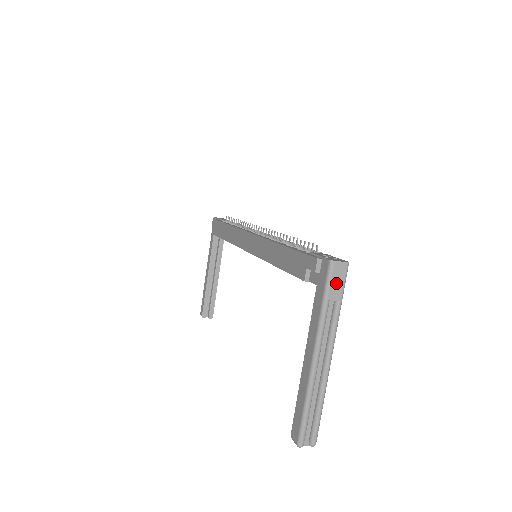
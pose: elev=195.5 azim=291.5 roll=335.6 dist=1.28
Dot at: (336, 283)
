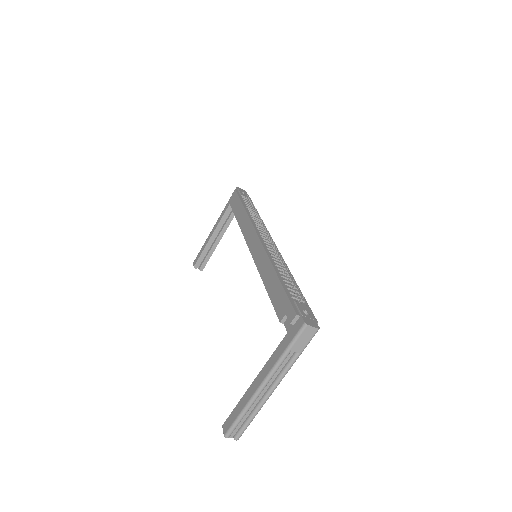
Dot at: (302, 340)
